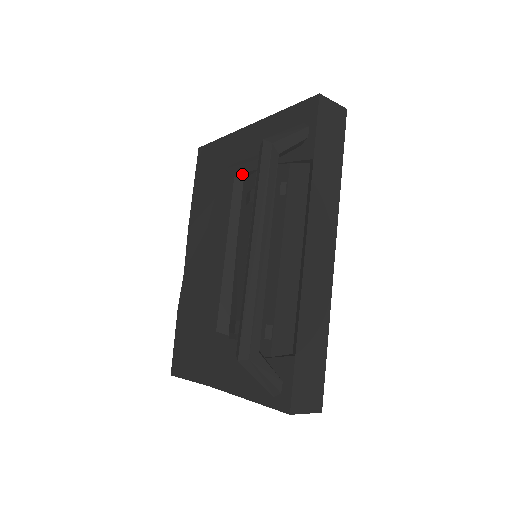
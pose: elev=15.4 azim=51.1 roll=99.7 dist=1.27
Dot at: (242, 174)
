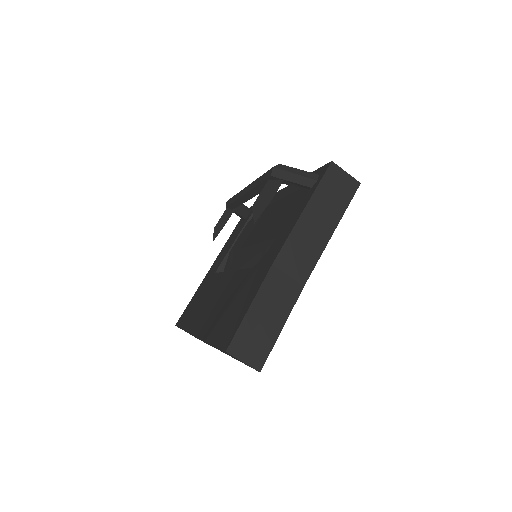
Dot at: (220, 265)
